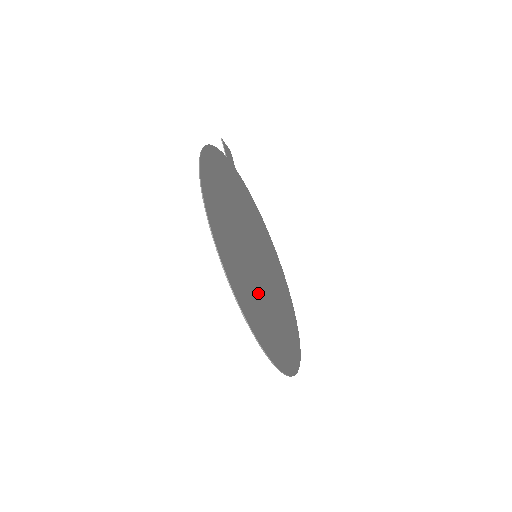
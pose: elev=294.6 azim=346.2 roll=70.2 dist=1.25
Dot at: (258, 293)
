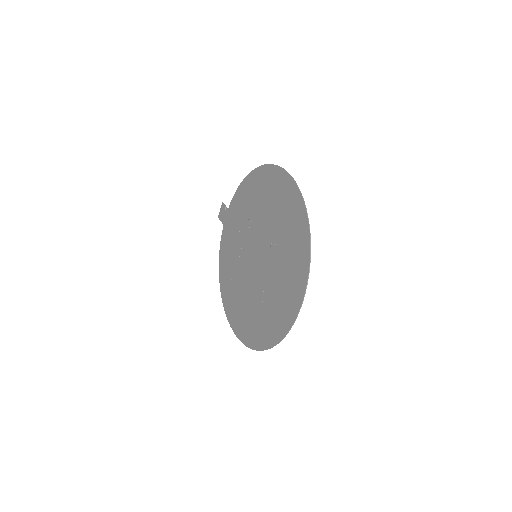
Dot at: (279, 255)
